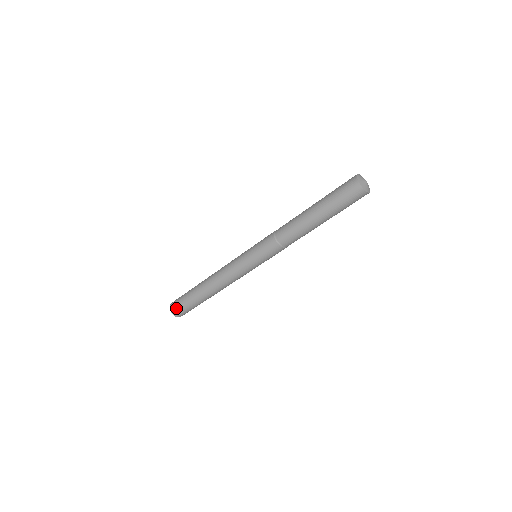
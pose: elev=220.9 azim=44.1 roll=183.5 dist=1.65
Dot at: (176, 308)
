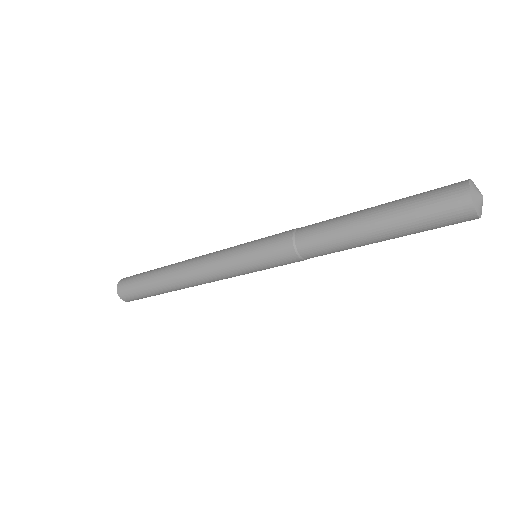
Dot at: (125, 291)
